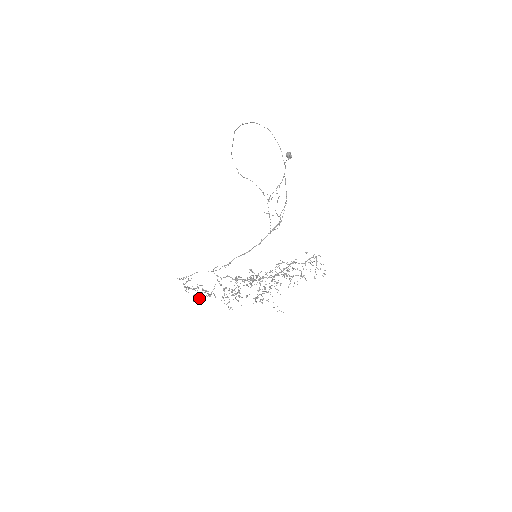
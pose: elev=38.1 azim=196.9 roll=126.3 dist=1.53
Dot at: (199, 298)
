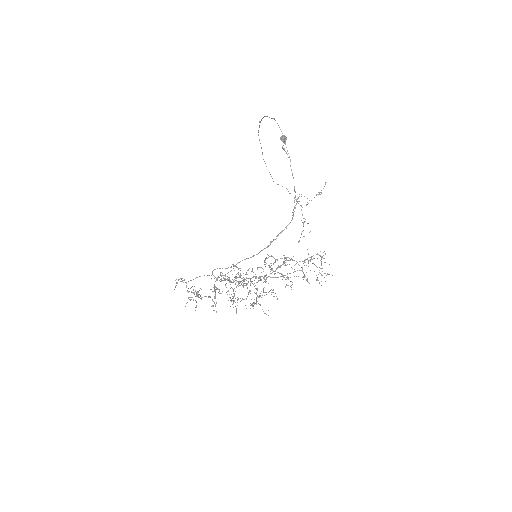
Dot at: (196, 302)
